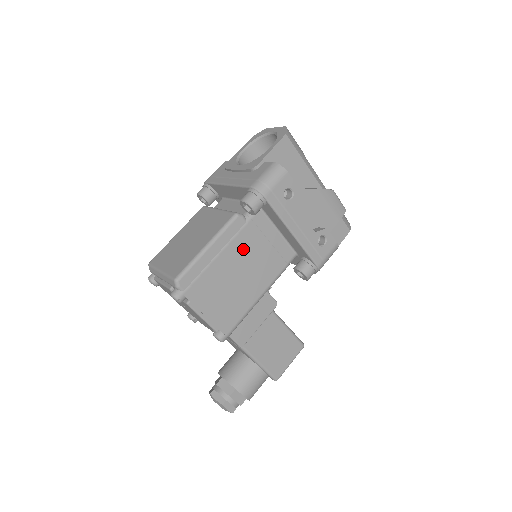
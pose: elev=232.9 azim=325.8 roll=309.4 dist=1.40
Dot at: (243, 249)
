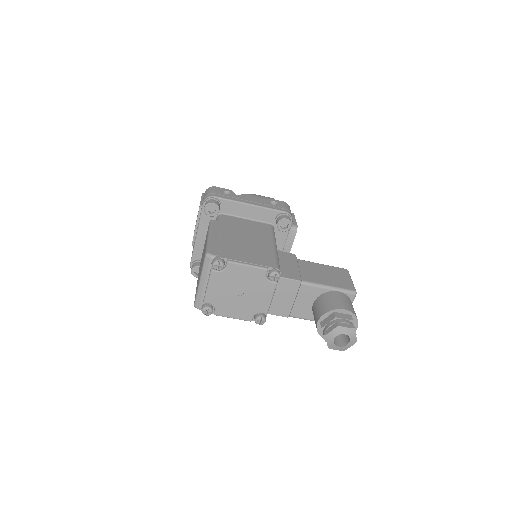
Dot at: (233, 230)
